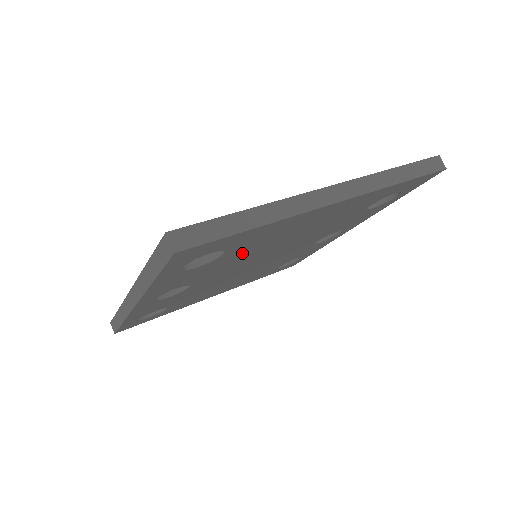
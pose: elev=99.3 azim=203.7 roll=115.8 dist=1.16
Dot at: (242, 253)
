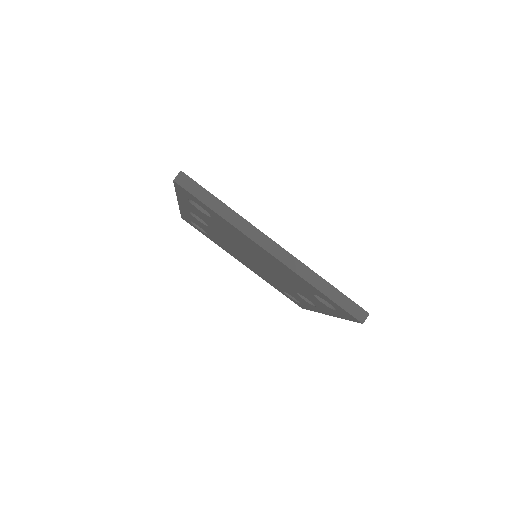
Dot at: (227, 232)
